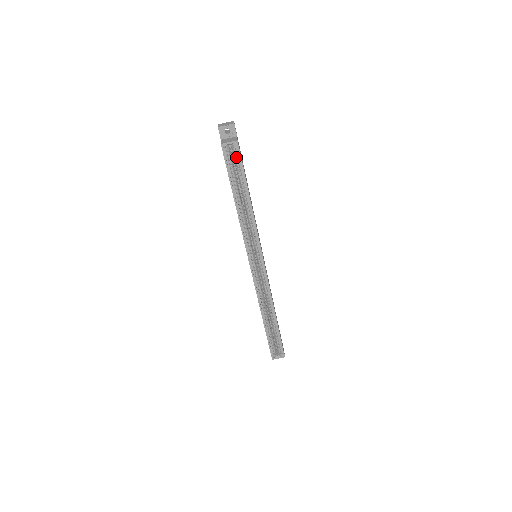
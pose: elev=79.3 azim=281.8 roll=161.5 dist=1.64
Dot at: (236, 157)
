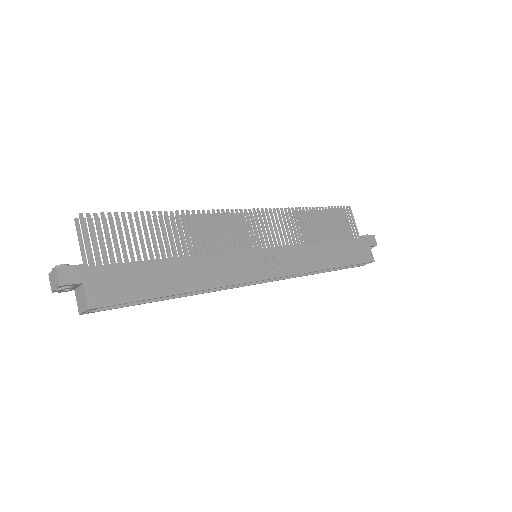
Dot at: (112, 302)
